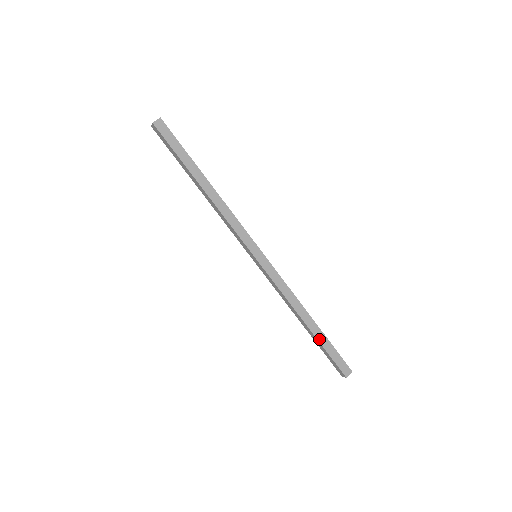
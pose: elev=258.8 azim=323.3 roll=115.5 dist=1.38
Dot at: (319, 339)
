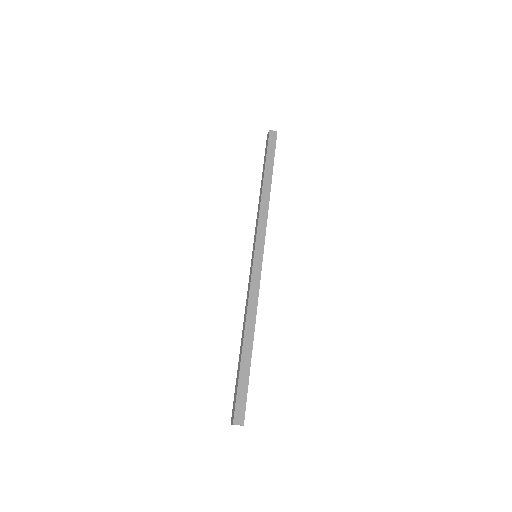
Dot at: (242, 363)
